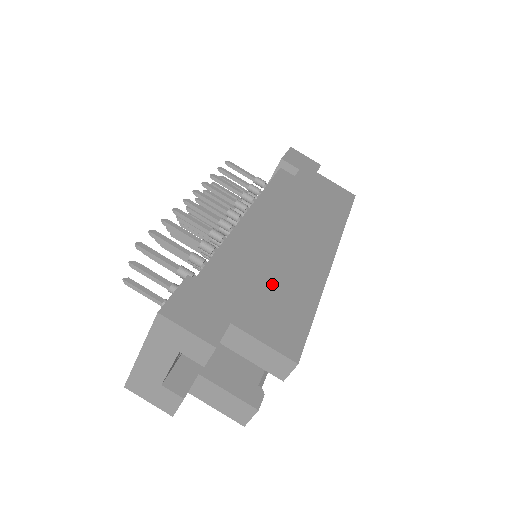
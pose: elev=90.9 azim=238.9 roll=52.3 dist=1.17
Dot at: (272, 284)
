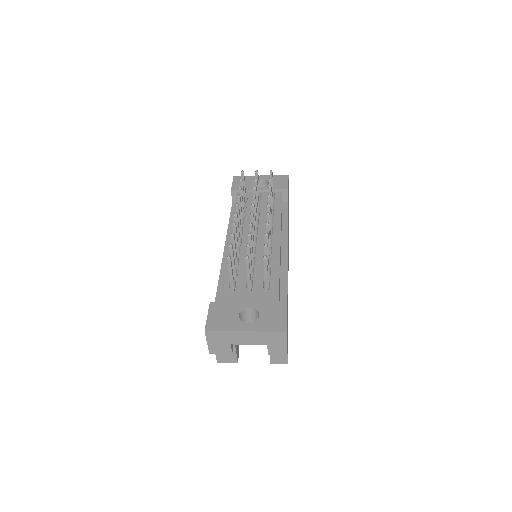
Dot at: occluded
